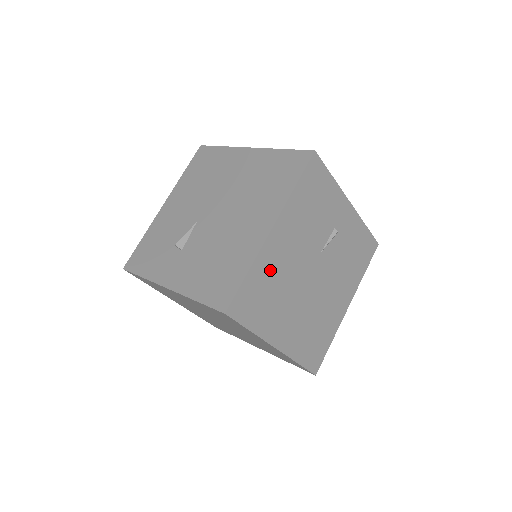
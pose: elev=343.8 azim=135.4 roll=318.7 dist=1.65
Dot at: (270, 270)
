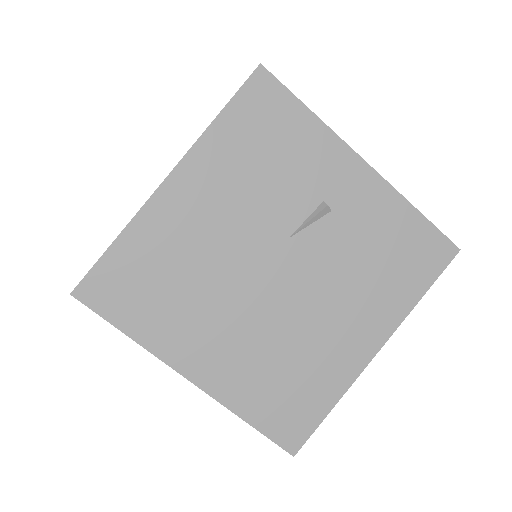
Dot at: (165, 245)
